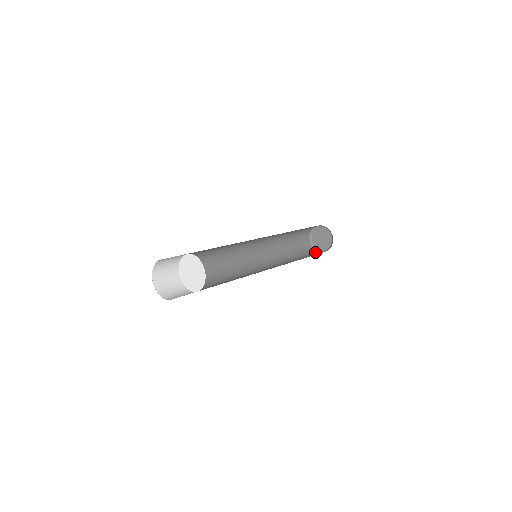
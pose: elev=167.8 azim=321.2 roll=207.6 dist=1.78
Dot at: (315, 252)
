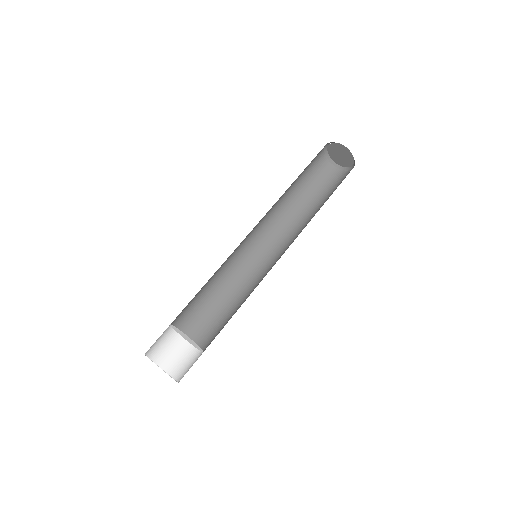
Dot at: (325, 165)
